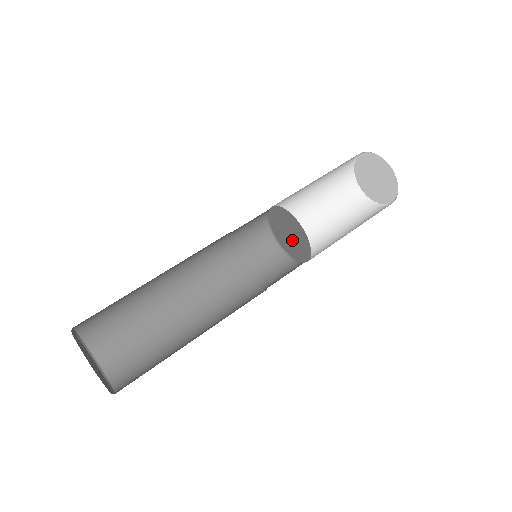
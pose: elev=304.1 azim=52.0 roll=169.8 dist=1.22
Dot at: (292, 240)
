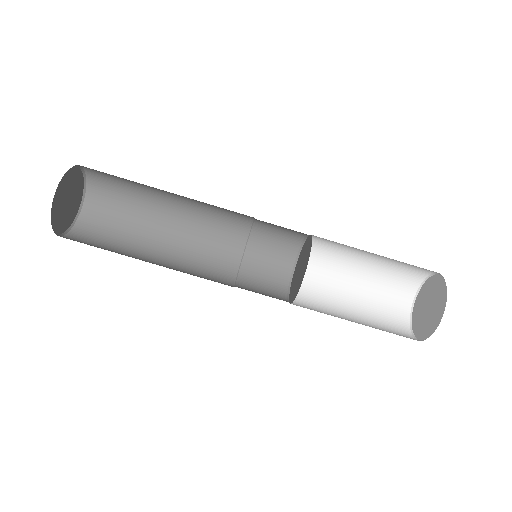
Dot at: (298, 274)
